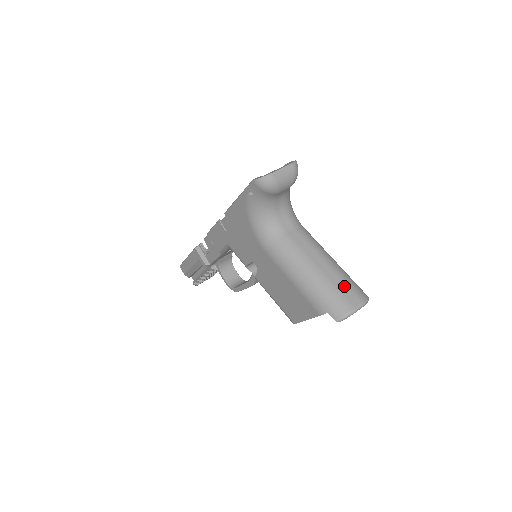
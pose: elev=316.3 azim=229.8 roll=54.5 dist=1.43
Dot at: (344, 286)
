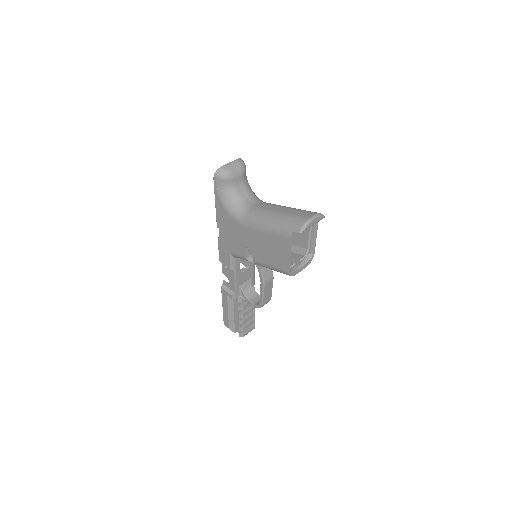
Dot at: (300, 212)
